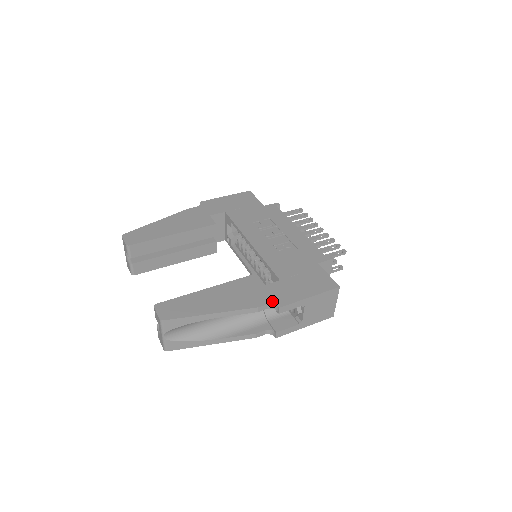
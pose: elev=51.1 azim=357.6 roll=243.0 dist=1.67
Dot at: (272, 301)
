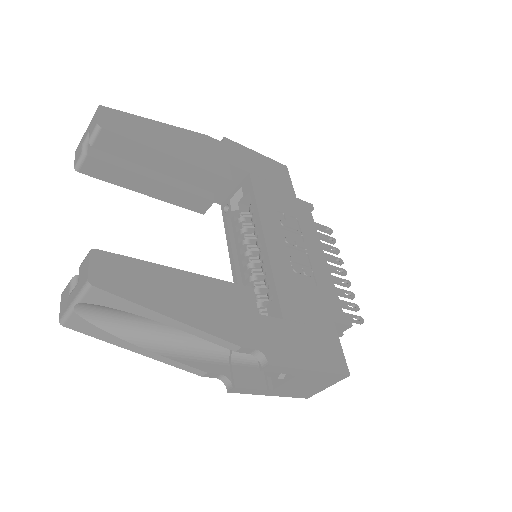
Dot at: (263, 348)
